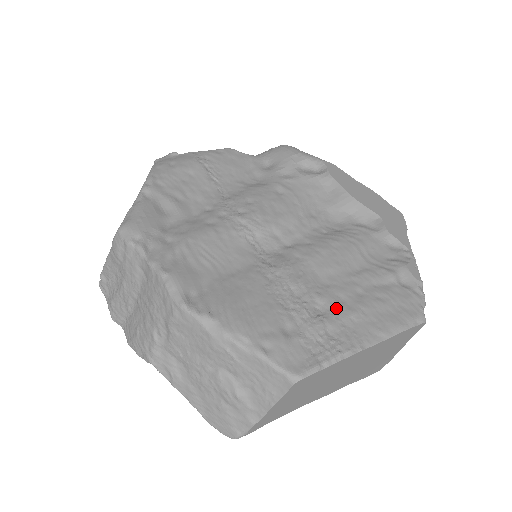
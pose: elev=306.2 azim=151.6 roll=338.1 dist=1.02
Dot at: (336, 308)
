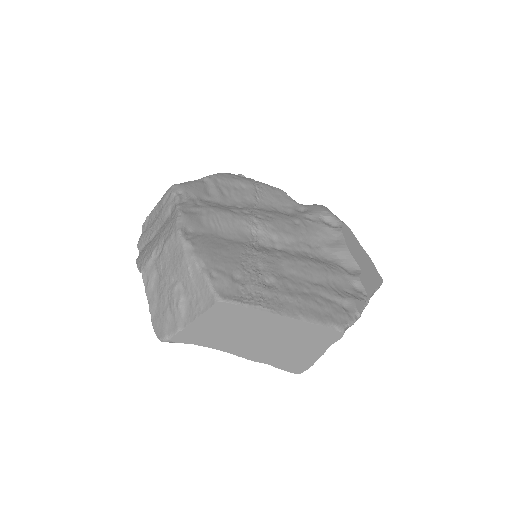
Dot at: (280, 288)
